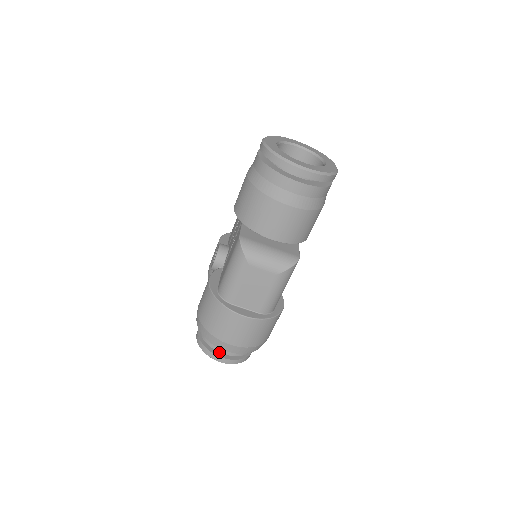
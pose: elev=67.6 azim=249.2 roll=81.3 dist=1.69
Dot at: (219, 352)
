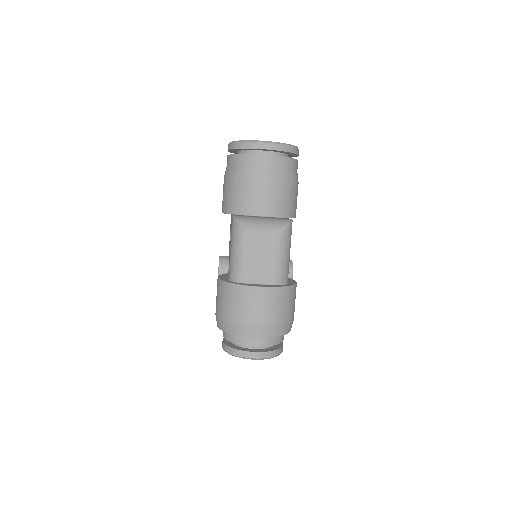
Dot at: (249, 349)
